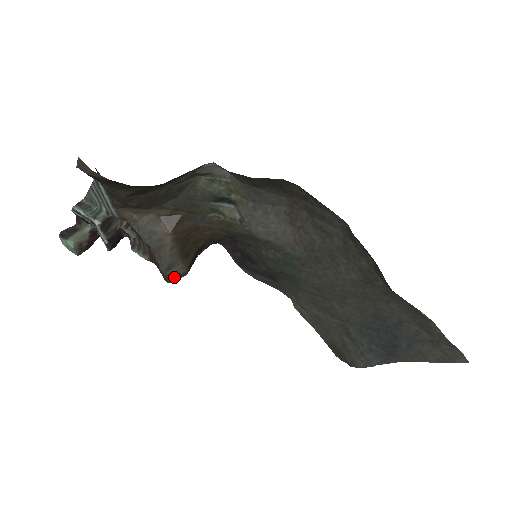
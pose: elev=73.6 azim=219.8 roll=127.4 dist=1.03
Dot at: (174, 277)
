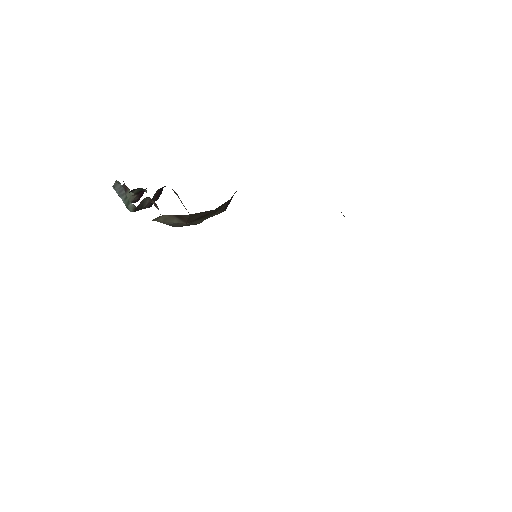
Dot at: occluded
